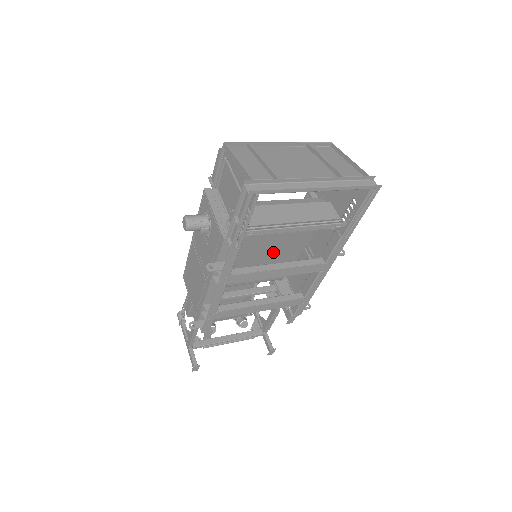
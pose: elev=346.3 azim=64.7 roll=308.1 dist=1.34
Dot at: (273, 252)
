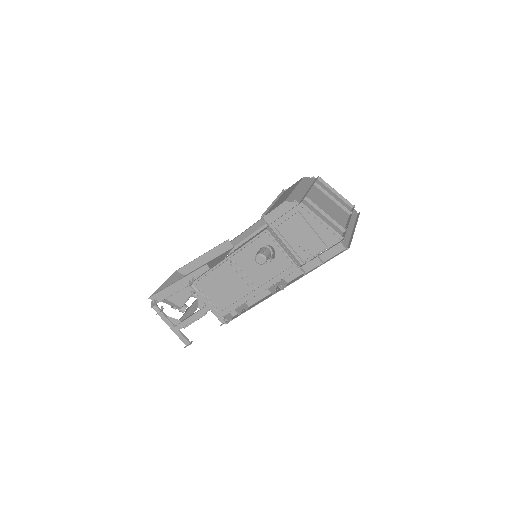
Dot at: occluded
